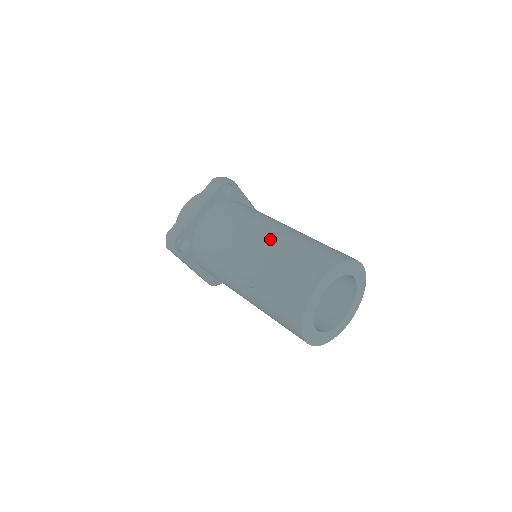
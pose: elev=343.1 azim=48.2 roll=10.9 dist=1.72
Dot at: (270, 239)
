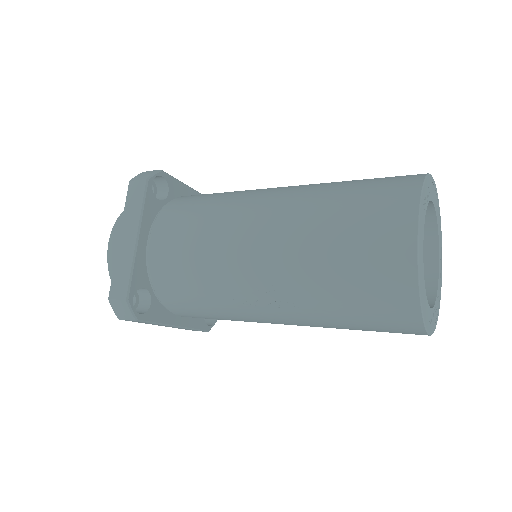
Dot at: (280, 216)
